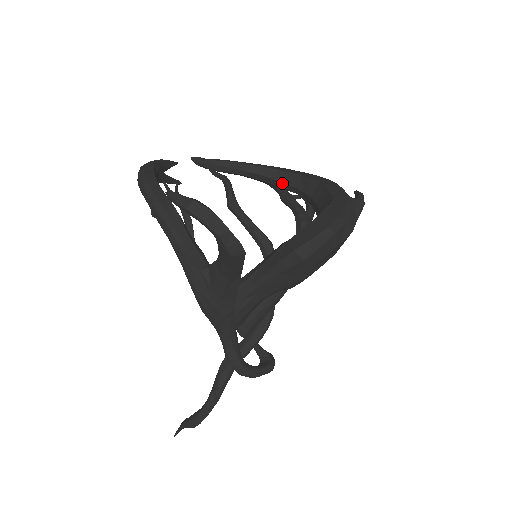
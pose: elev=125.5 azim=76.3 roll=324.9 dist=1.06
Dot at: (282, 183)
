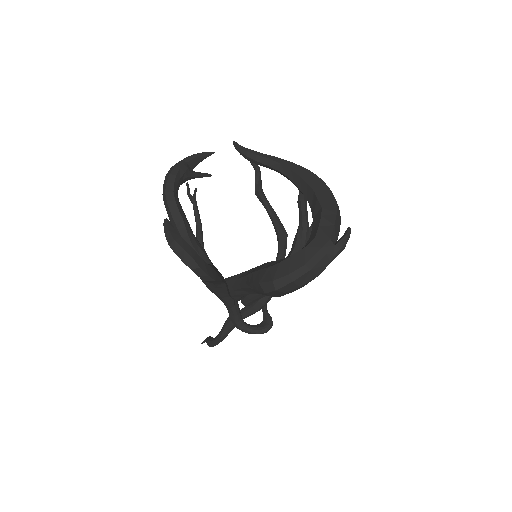
Dot at: (300, 190)
